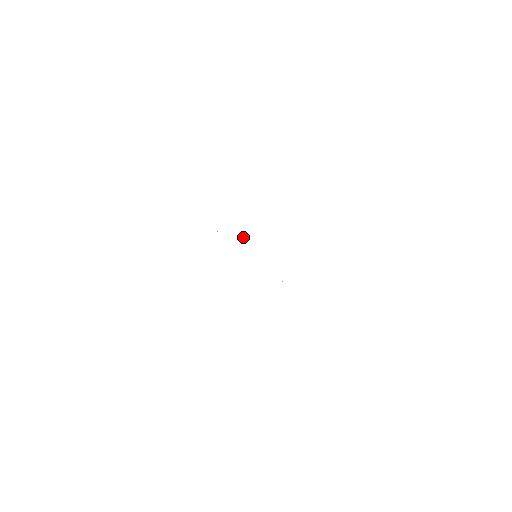
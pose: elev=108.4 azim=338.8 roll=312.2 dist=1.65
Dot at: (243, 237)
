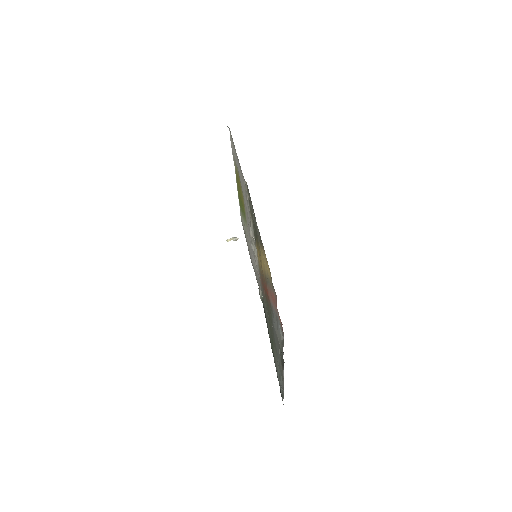
Dot at: (235, 239)
